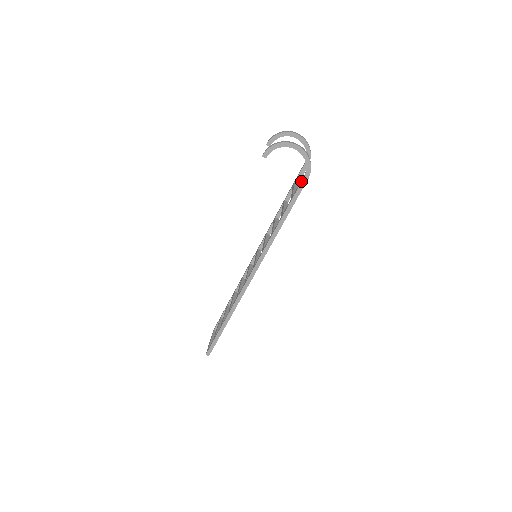
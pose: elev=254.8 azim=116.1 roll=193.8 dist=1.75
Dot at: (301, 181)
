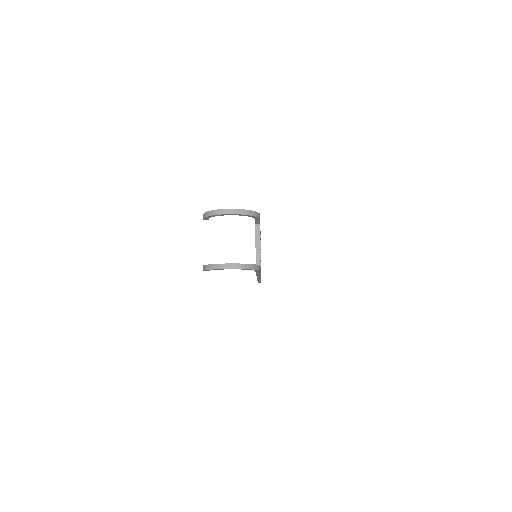
Dot at: occluded
